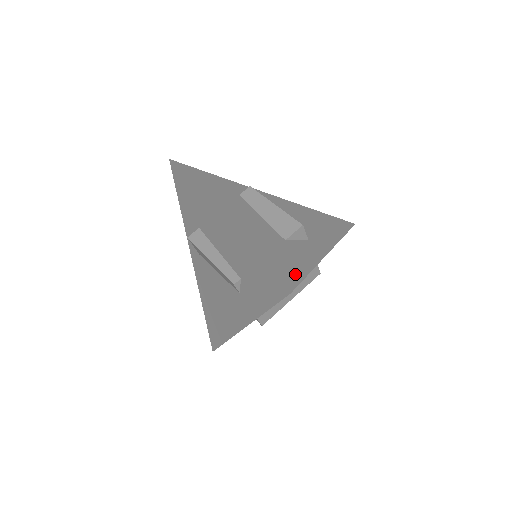
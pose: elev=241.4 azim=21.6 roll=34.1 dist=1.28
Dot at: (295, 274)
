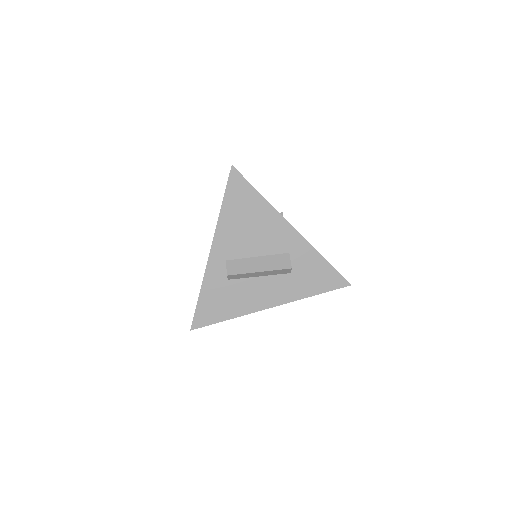
Dot at: occluded
